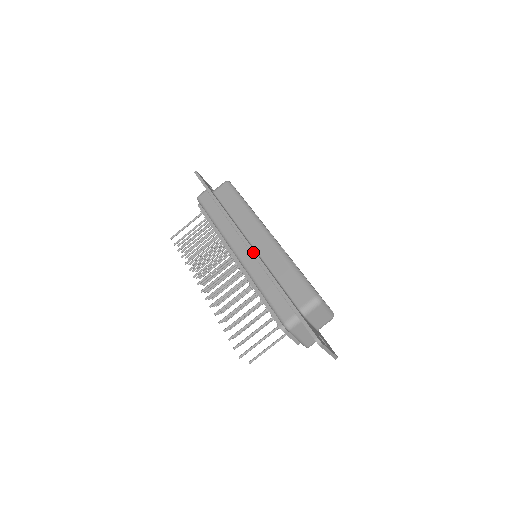
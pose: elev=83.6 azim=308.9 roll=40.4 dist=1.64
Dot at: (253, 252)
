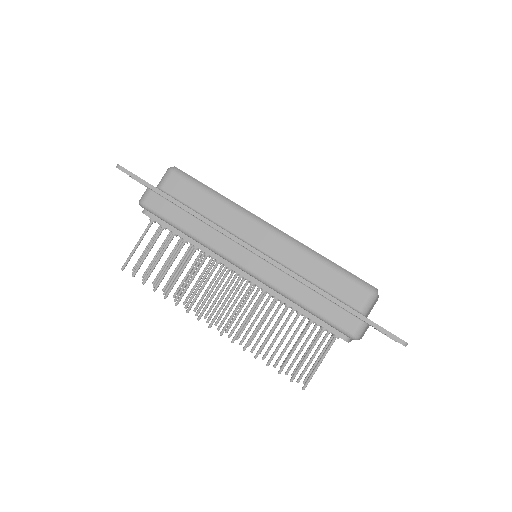
Dot at: (270, 261)
